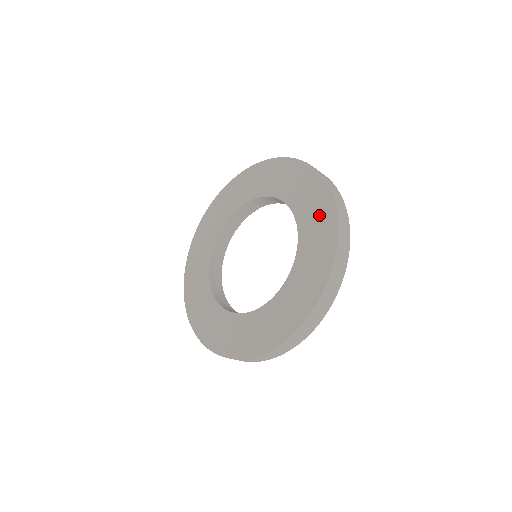
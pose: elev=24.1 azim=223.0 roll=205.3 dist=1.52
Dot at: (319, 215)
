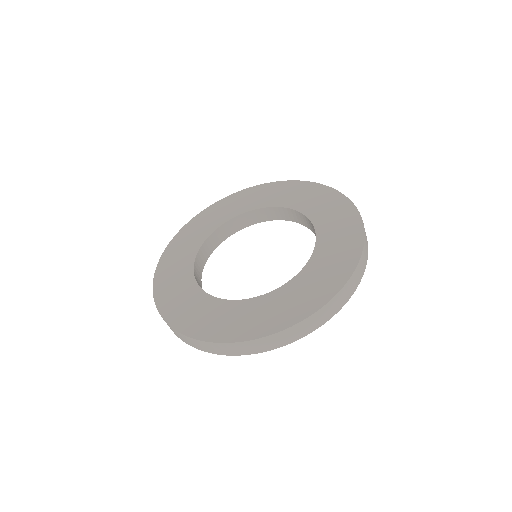
Dot at: (342, 248)
